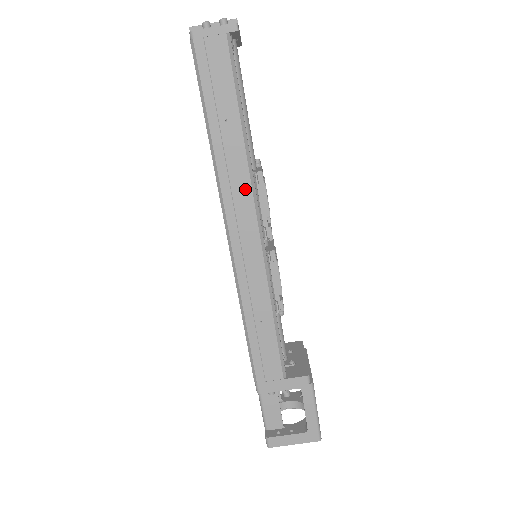
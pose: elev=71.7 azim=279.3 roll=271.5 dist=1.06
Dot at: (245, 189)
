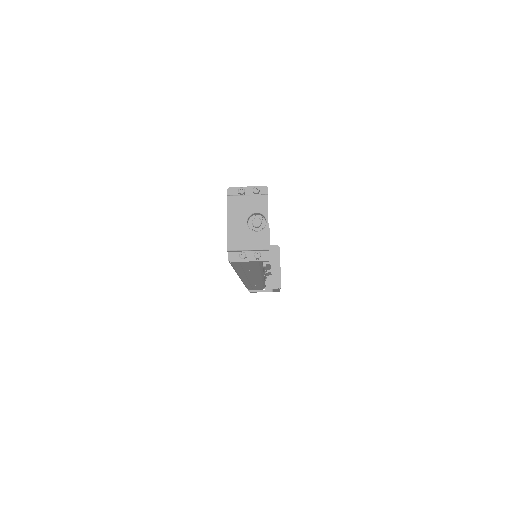
Dot at: (257, 276)
